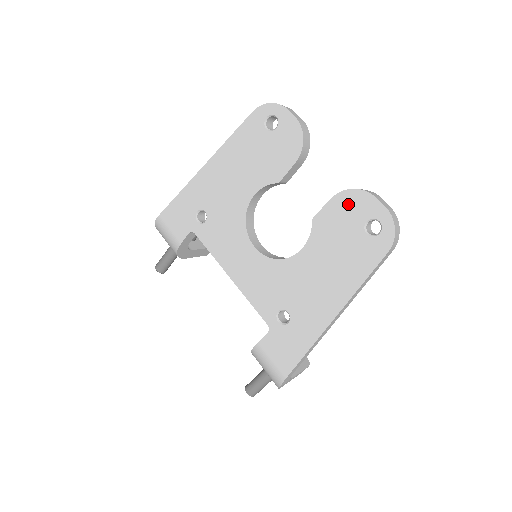
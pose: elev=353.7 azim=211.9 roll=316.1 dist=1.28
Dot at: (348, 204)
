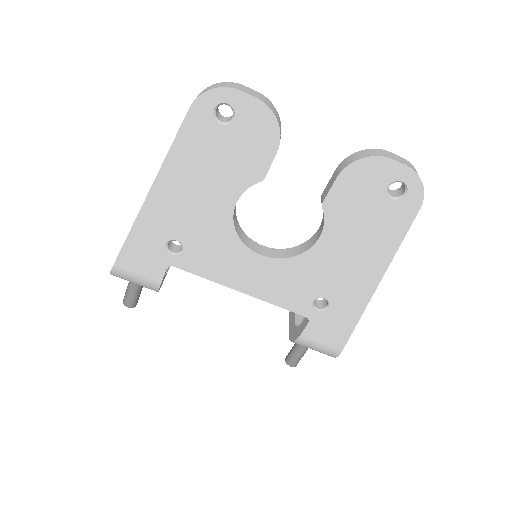
Dot at: (361, 176)
